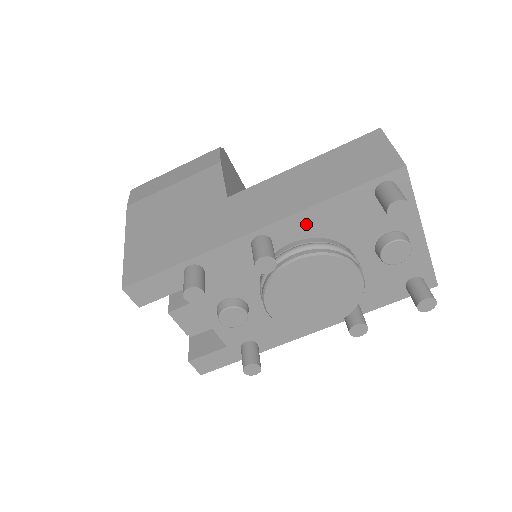
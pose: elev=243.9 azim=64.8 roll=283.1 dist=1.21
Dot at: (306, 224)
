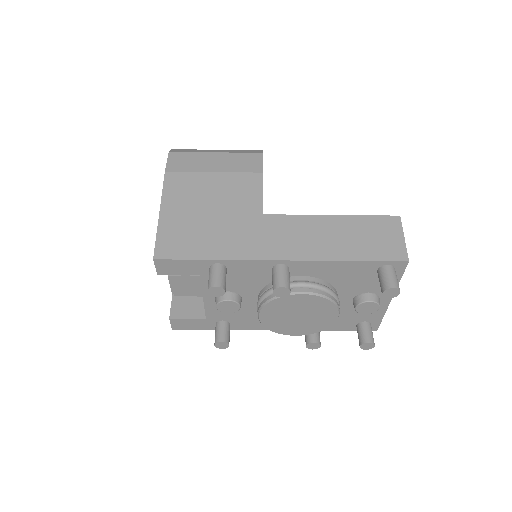
Dot at: (320, 269)
